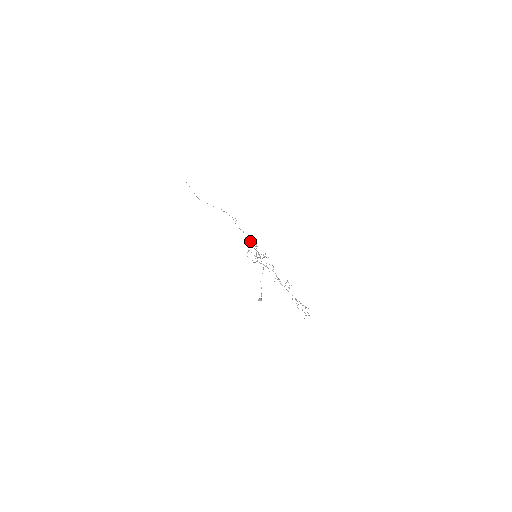
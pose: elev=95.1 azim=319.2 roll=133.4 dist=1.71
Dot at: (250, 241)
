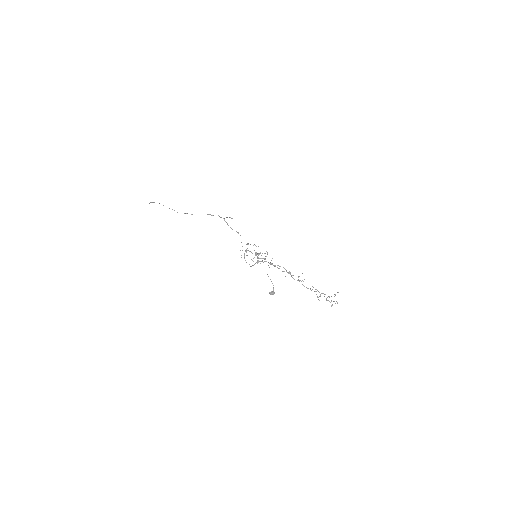
Dot at: occluded
